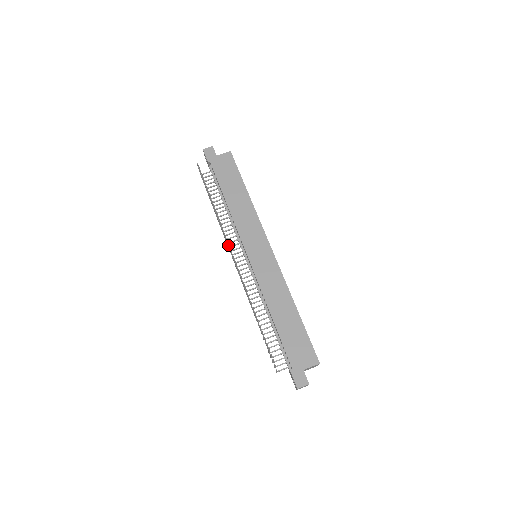
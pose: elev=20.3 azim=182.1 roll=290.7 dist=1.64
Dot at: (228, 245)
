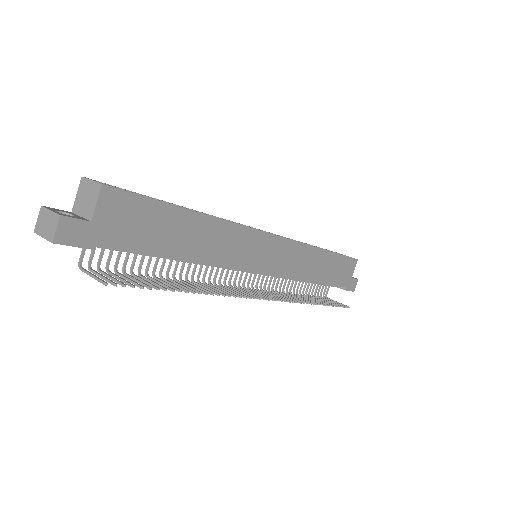
Dot at: occluded
